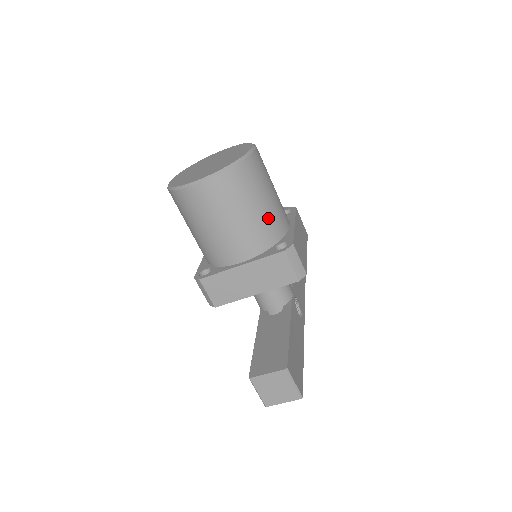
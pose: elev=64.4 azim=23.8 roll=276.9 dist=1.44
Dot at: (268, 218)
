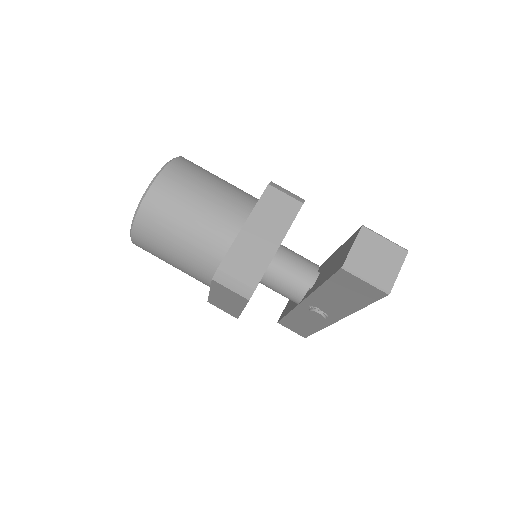
Dot at: (235, 188)
